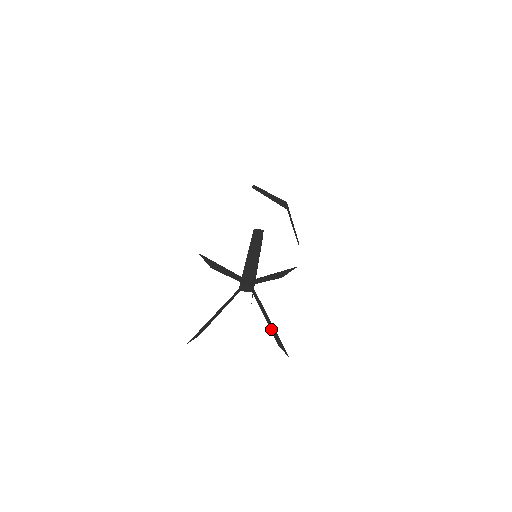
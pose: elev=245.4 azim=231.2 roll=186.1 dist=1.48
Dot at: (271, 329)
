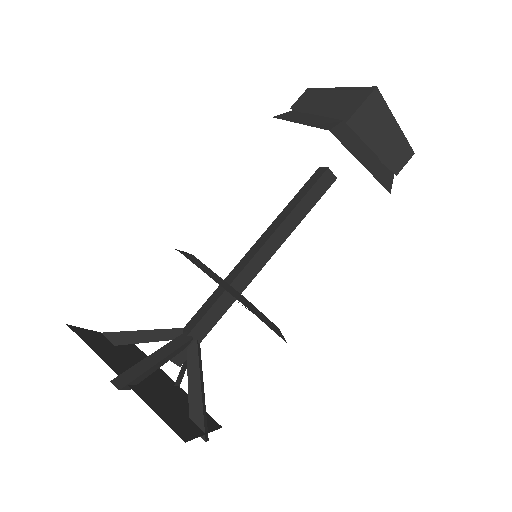
Dot at: (191, 401)
